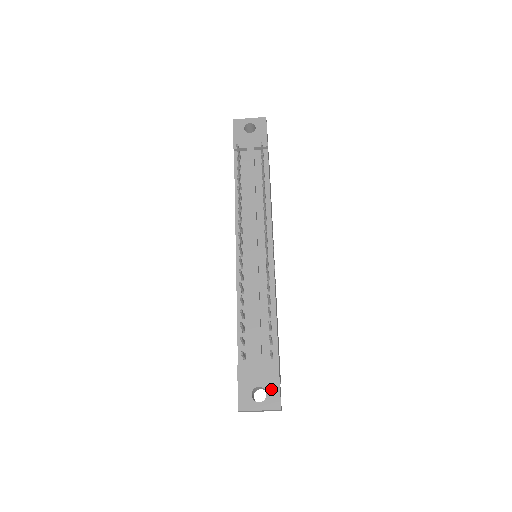
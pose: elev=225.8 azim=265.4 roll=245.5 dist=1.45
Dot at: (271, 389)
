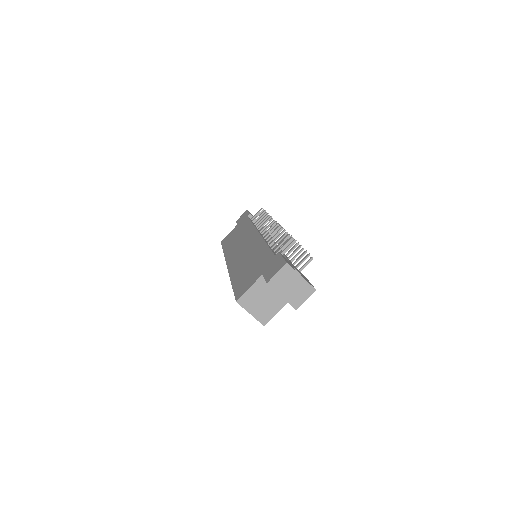
Dot at: occluded
